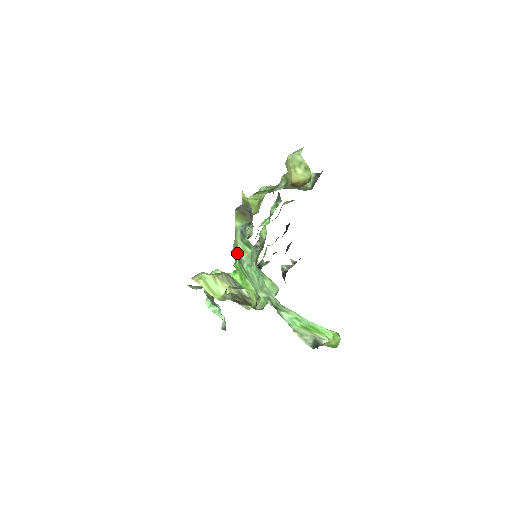
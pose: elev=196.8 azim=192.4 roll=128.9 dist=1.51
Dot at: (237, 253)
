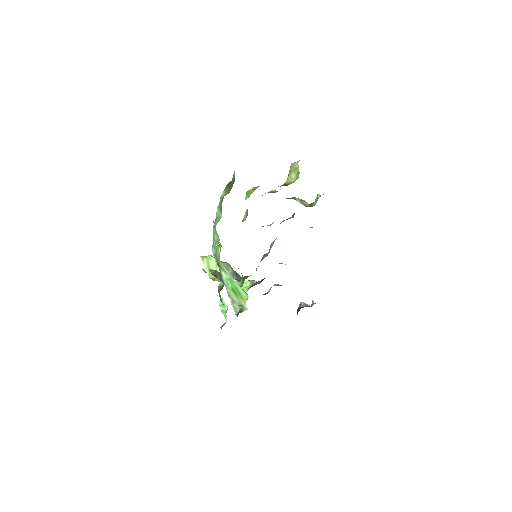
Dot at: occluded
